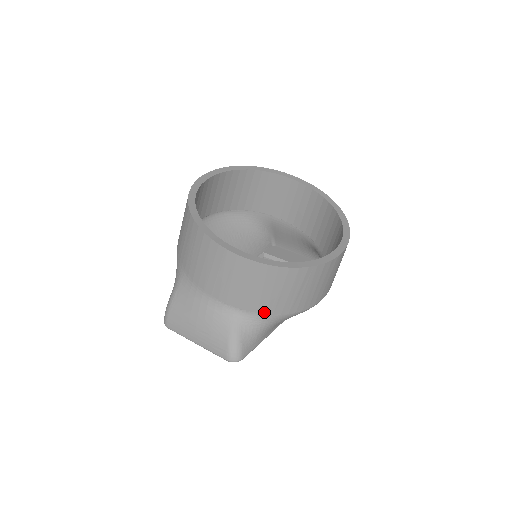
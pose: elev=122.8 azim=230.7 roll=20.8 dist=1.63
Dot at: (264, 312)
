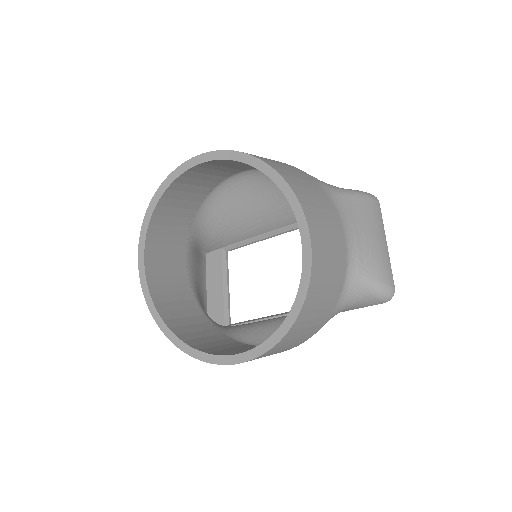
Dot at: occluded
